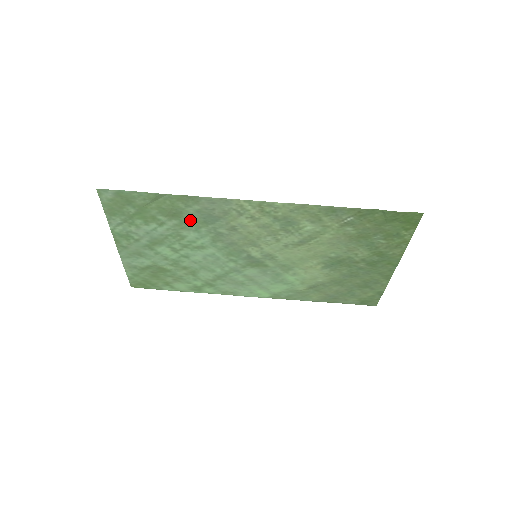
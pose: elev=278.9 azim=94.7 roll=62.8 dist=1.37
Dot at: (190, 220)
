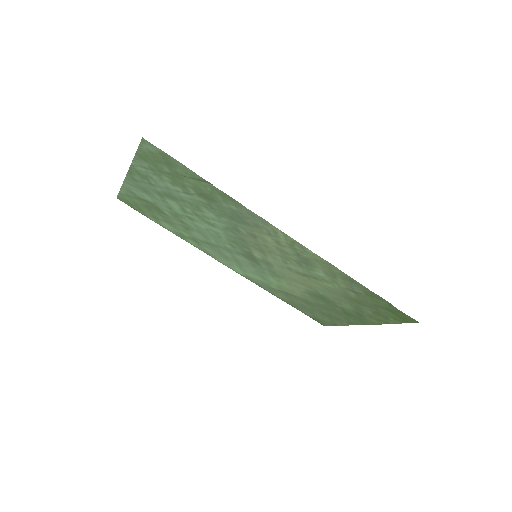
Dot at: (218, 208)
